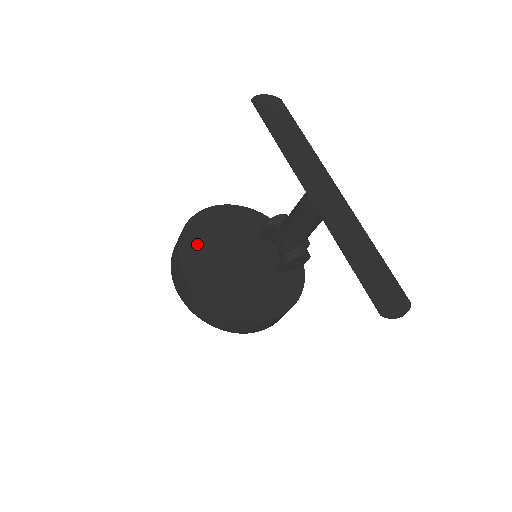
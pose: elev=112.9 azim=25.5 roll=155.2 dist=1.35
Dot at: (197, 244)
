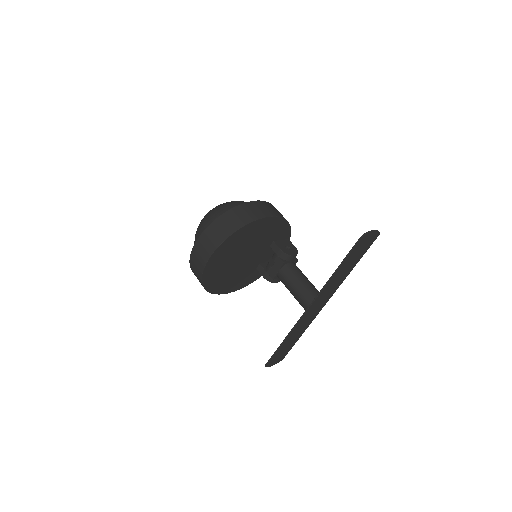
Dot at: (232, 245)
